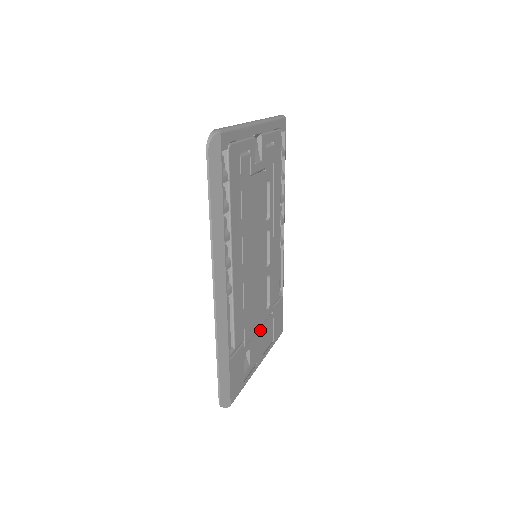
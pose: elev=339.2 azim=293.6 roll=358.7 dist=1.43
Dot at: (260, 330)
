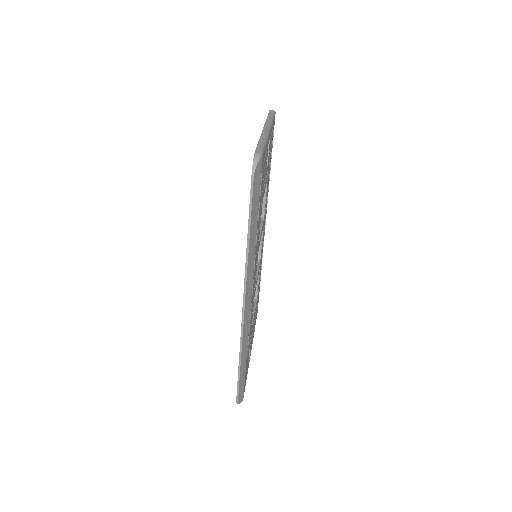
Dot at: occluded
